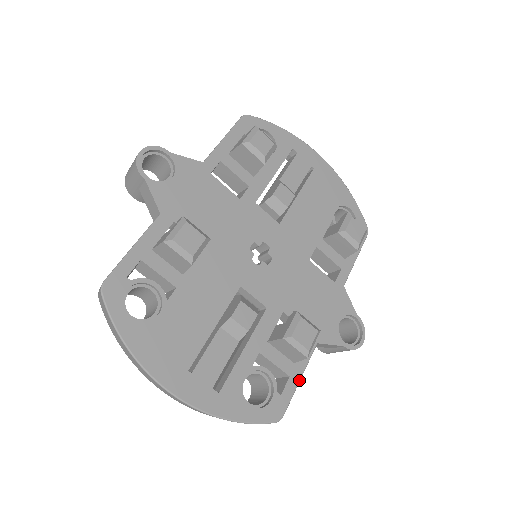
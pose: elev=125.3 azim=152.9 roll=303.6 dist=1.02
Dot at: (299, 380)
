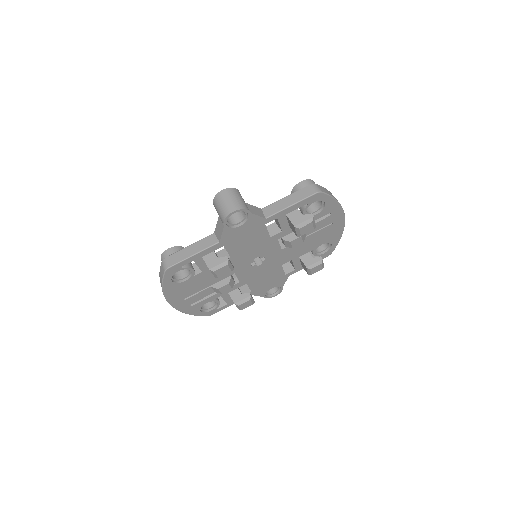
Dot at: occluded
